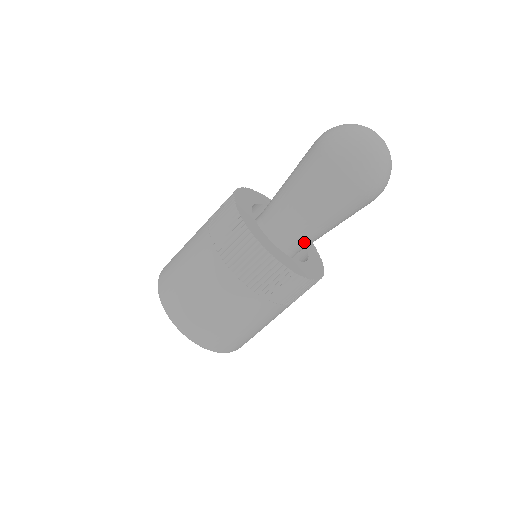
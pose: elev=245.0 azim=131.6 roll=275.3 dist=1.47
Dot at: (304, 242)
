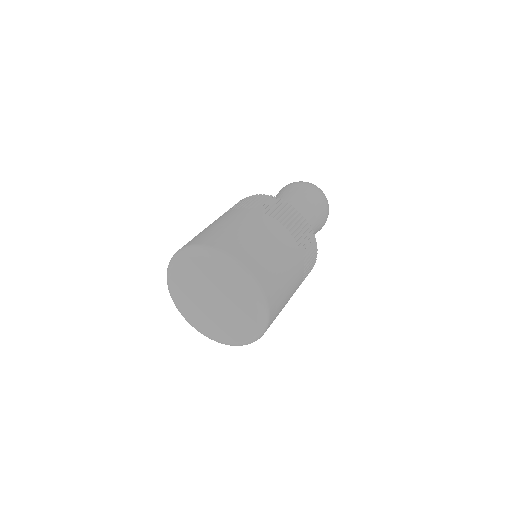
Dot at: occluded
